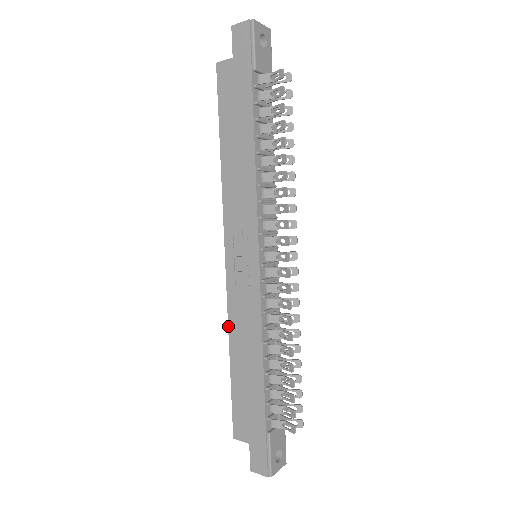
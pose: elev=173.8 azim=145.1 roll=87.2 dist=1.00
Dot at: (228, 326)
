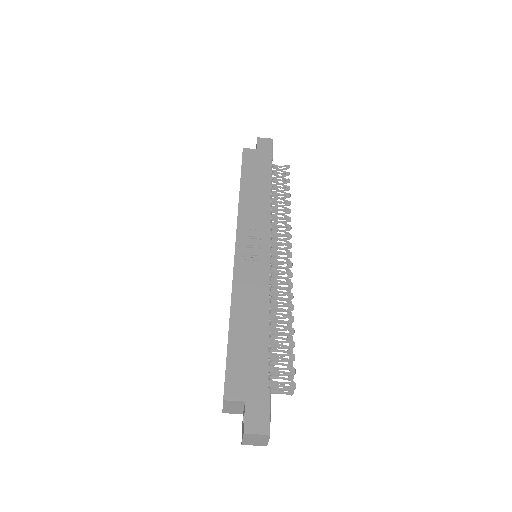
Dot at: (231, 294)
